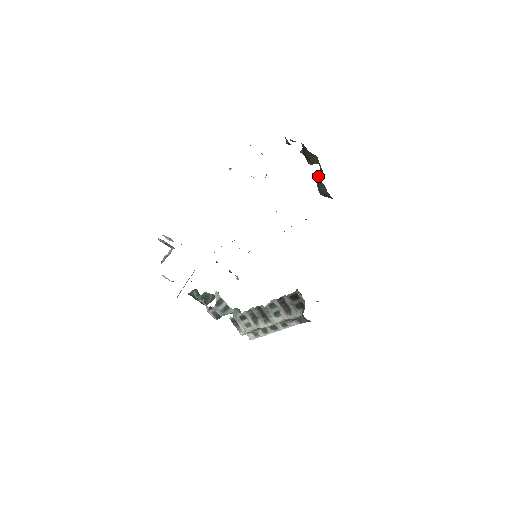
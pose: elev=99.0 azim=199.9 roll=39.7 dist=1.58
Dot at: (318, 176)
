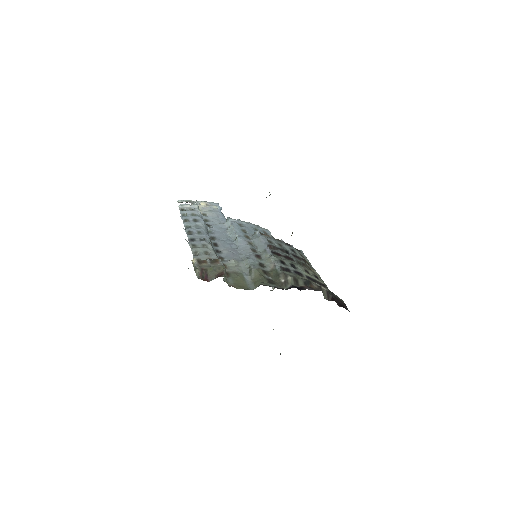
Dot at: occluded
